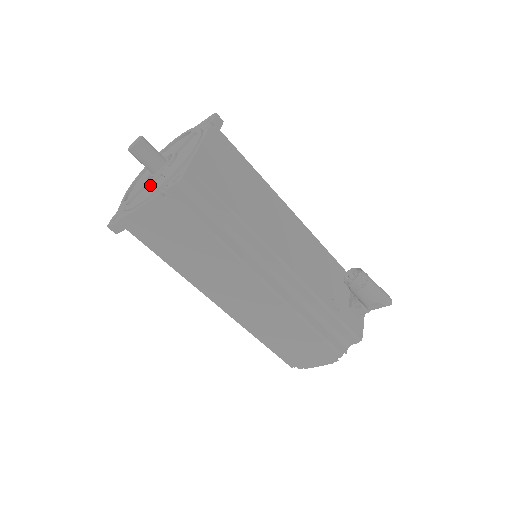
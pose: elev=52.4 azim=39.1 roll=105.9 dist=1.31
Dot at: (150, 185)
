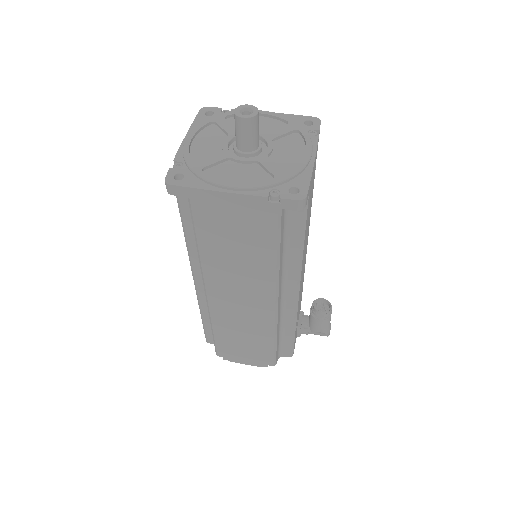
Dot at: (237, 164)
